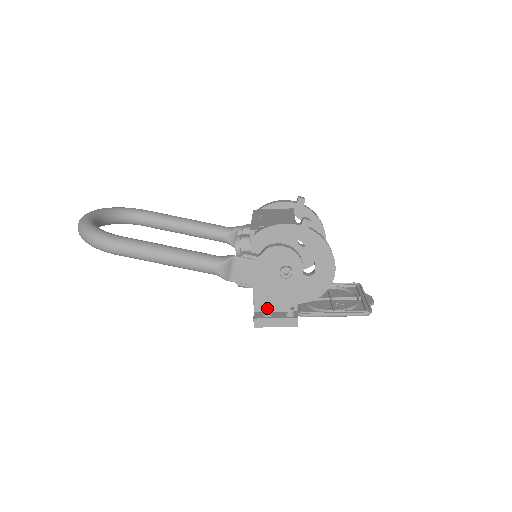
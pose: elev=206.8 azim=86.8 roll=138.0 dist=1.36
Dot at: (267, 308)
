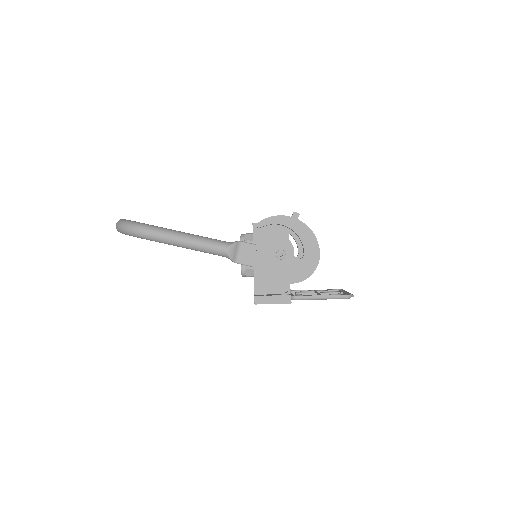
Dot at: (265, 291)
